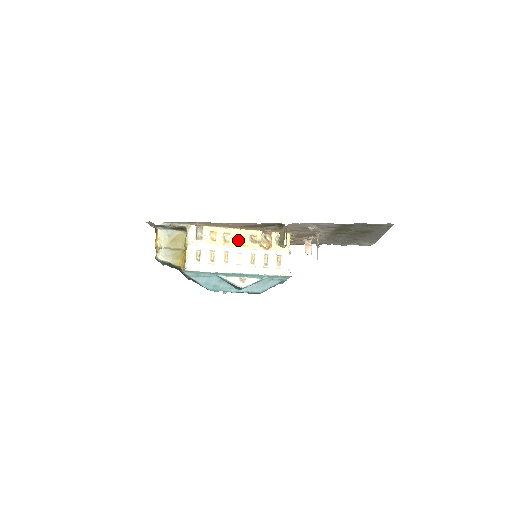
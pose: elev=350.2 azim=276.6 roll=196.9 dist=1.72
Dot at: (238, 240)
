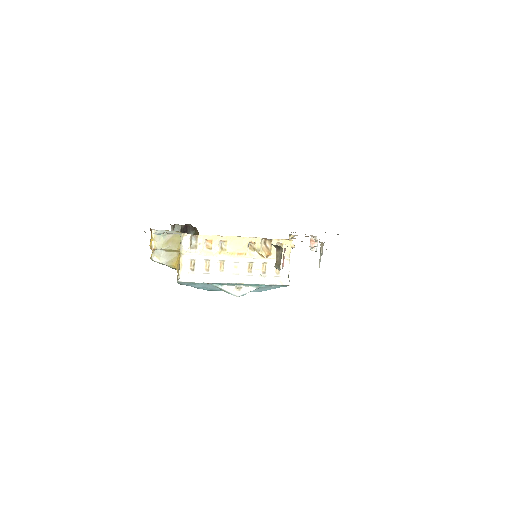
Dot at: (235, 248)
